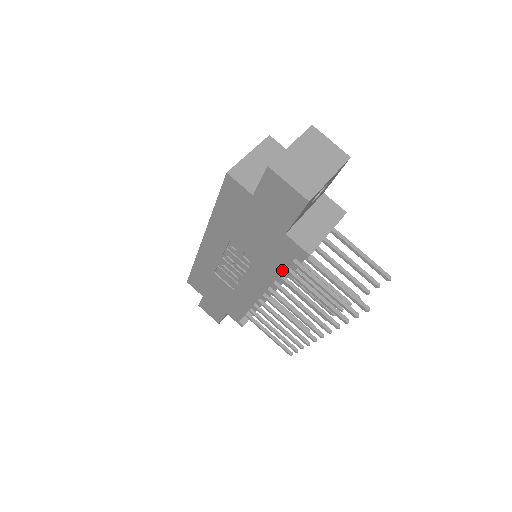
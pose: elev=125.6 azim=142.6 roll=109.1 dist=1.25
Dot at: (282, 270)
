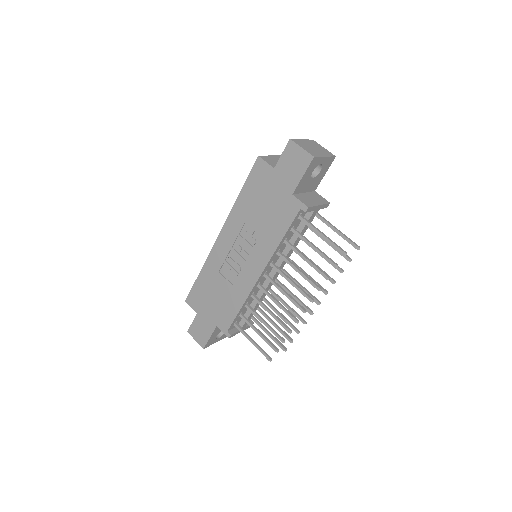
Dot at: (283, 235)
